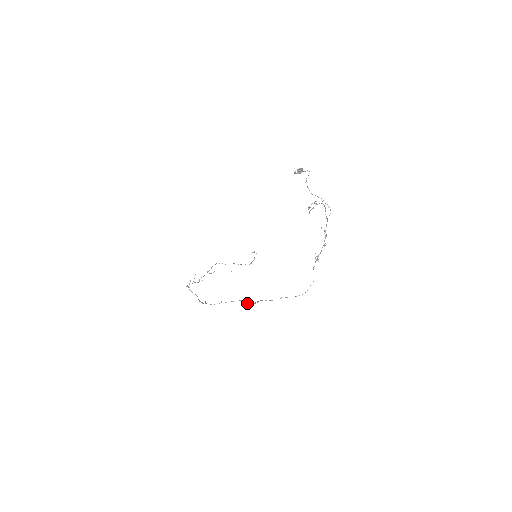
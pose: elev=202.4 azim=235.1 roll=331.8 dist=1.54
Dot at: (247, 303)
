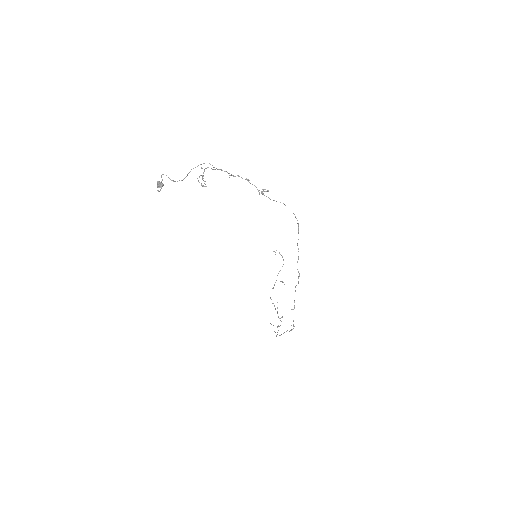
Dot at: (298, 283)
